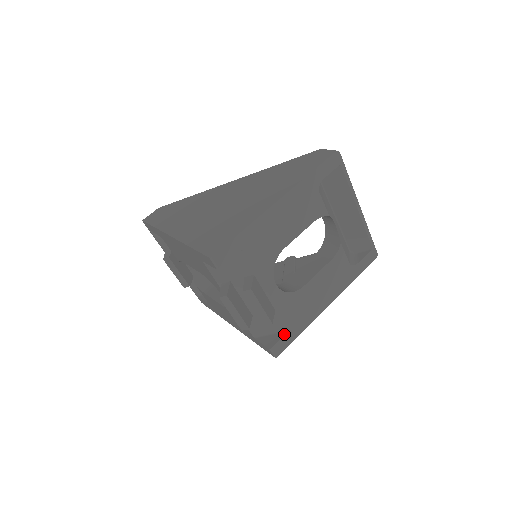
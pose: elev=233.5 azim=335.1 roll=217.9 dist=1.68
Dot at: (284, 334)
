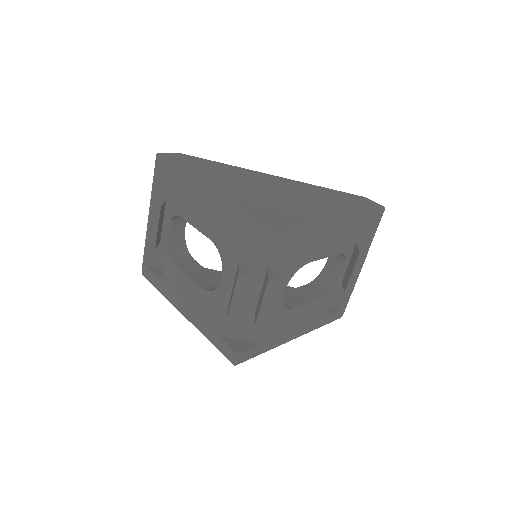
Dot at: (254, 345)
